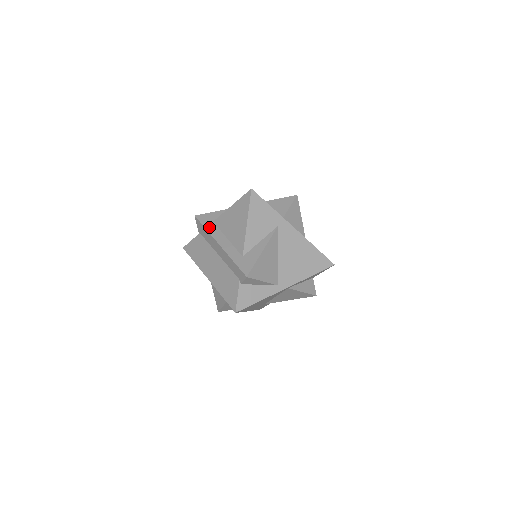
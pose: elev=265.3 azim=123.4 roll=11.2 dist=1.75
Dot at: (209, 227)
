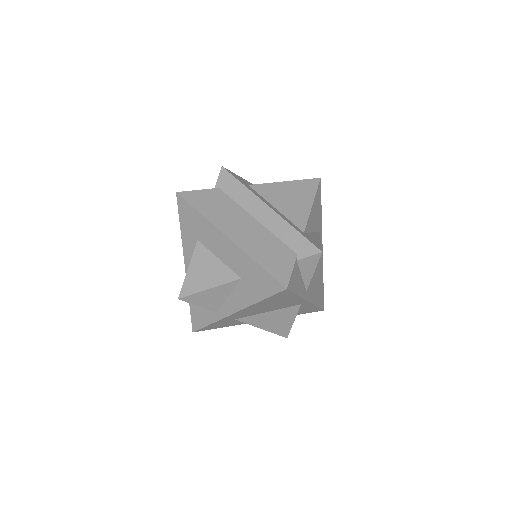
Dot at: (247, 186)
